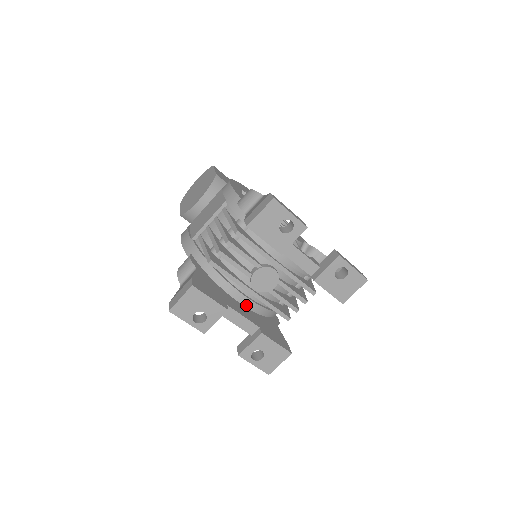
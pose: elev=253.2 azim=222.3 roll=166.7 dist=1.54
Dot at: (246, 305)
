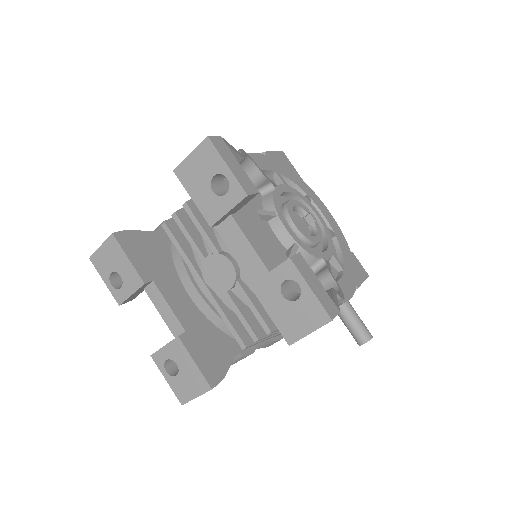
Dot at: (196, 301)
